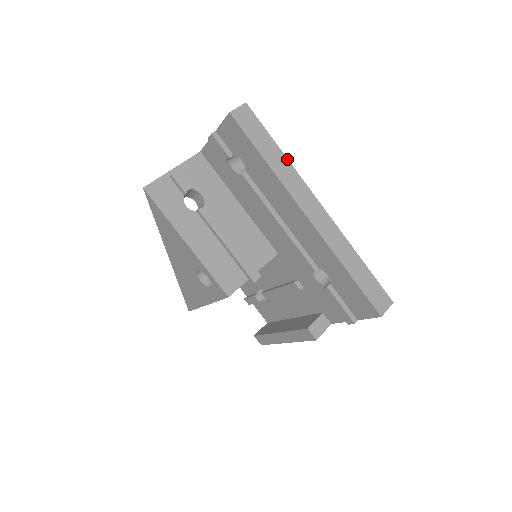
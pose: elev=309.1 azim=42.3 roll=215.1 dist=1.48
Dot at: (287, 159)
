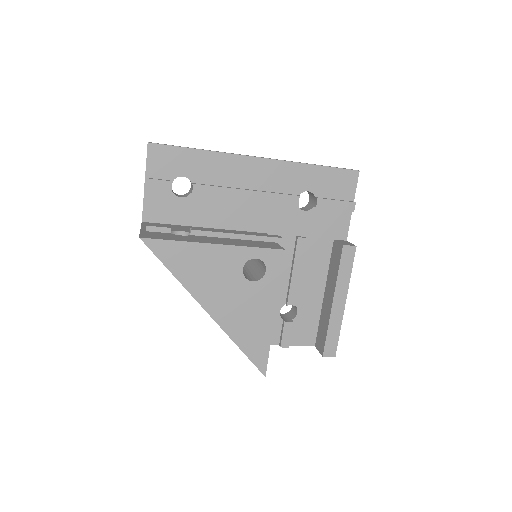
Dot at: occluded
